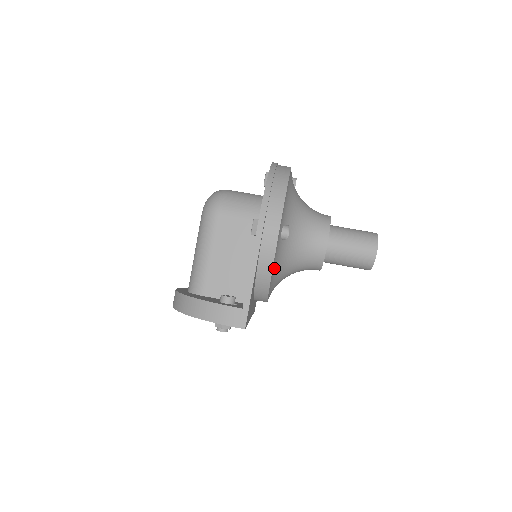
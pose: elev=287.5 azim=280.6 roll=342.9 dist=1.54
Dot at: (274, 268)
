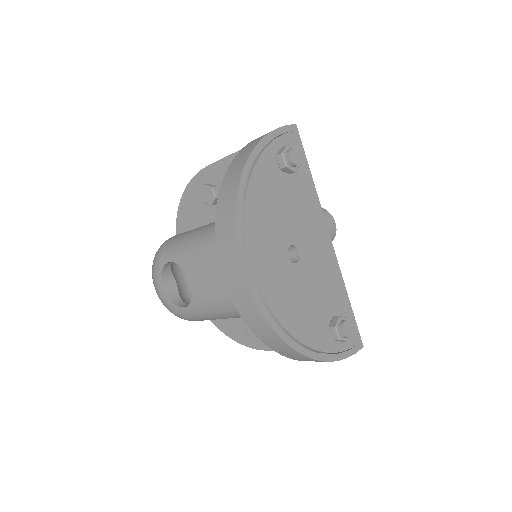
Dot at: occluded
